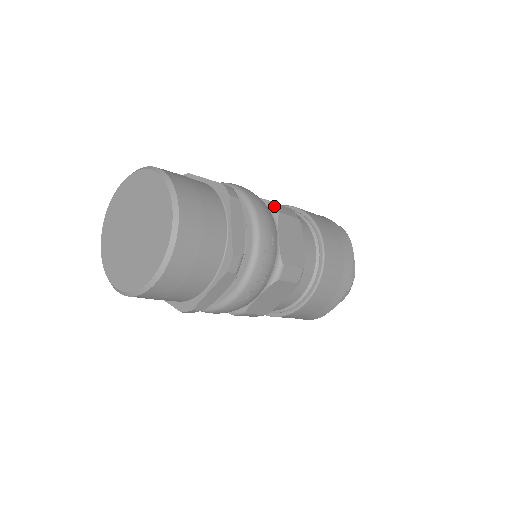
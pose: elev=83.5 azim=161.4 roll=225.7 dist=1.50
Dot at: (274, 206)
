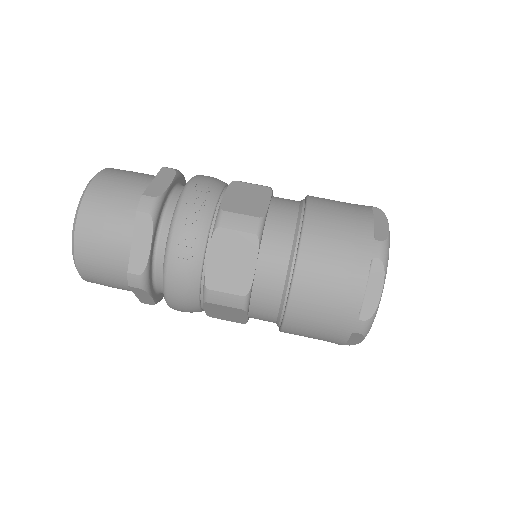
Dot at: occluded
